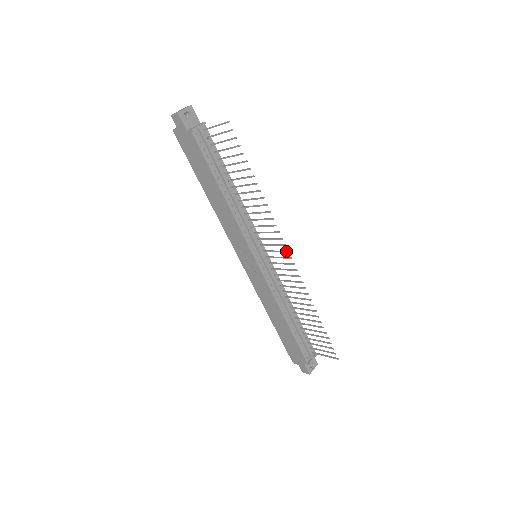
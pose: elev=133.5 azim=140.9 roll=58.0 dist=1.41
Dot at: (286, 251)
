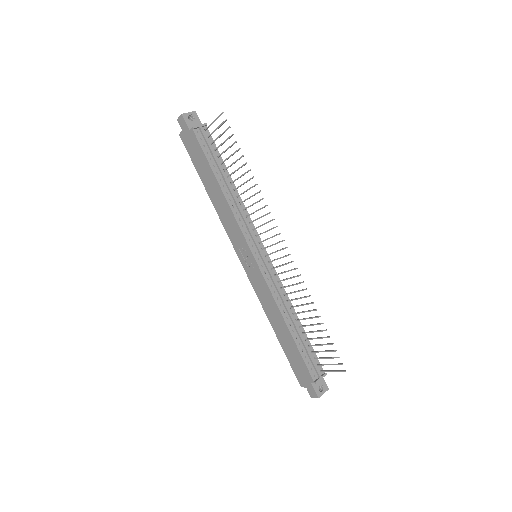
Dot at: occluded
